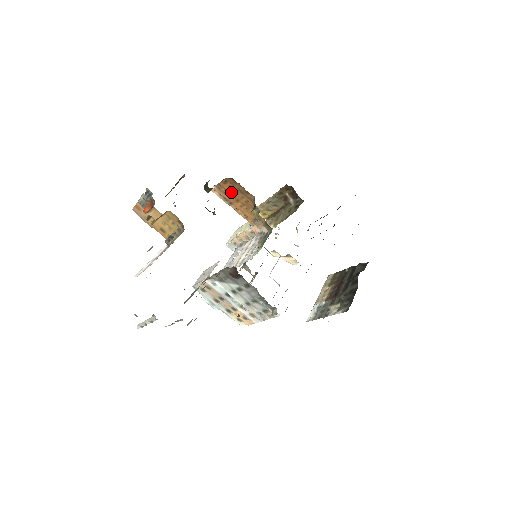
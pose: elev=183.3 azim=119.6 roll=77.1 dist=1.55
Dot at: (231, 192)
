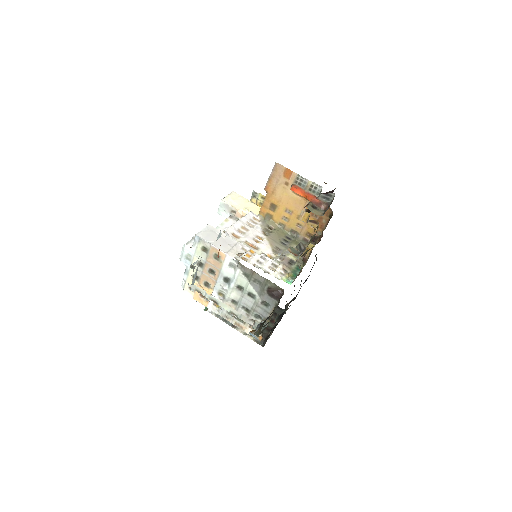
Dot at: occluded
